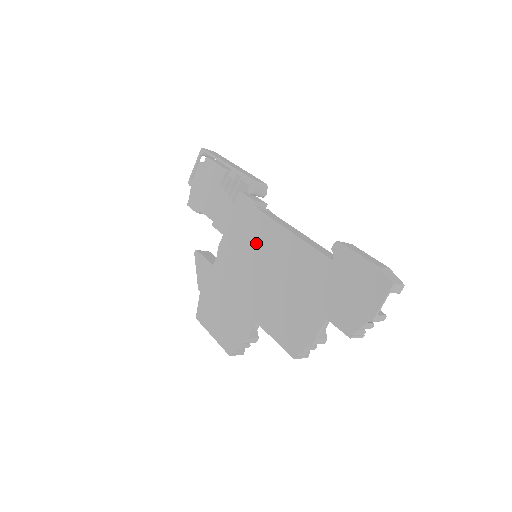
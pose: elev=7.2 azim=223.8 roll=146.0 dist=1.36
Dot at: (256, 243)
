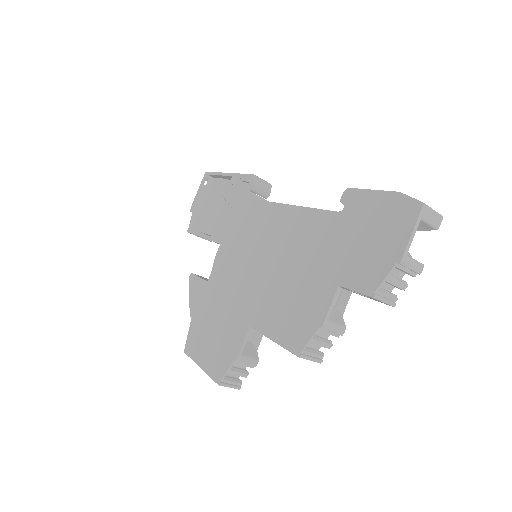
Dot at: (254, 235)
